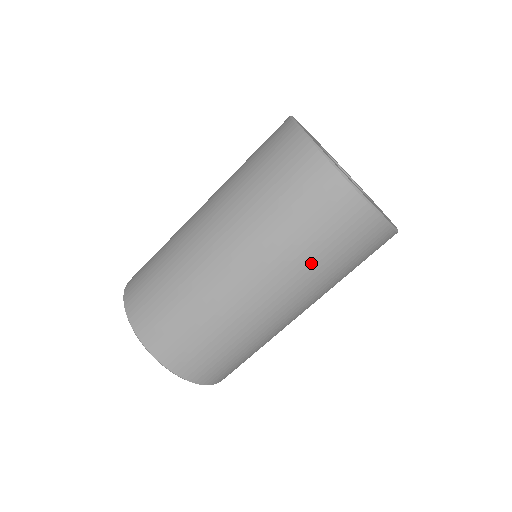
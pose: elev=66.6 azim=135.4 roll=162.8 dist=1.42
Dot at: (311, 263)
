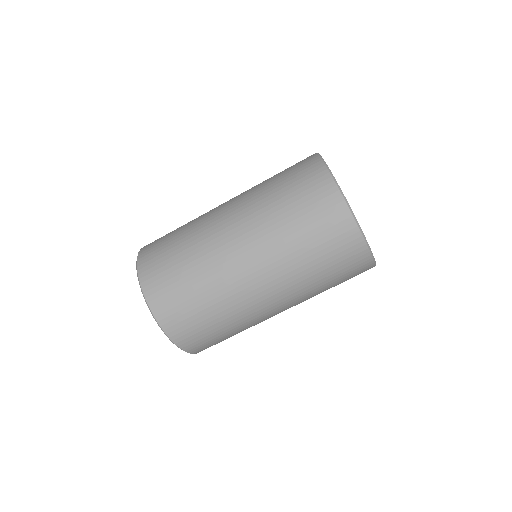
Dot at: (276, 213)
